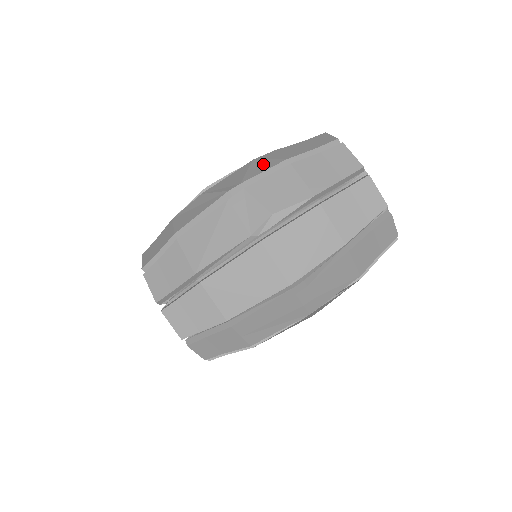
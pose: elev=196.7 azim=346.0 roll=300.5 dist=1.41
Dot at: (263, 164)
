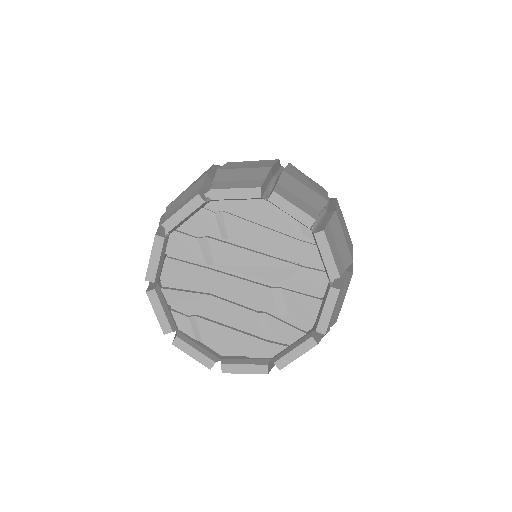
Dot at: occluded
